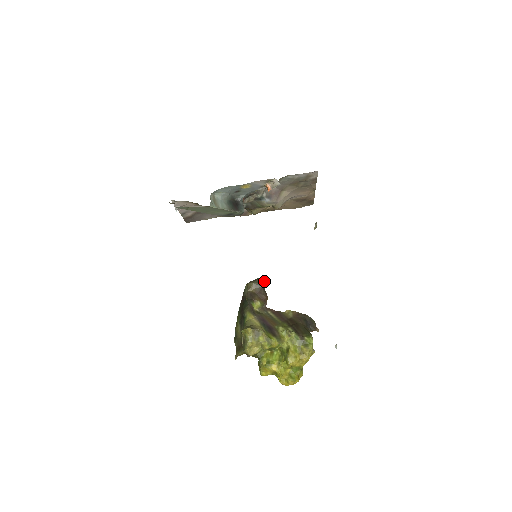
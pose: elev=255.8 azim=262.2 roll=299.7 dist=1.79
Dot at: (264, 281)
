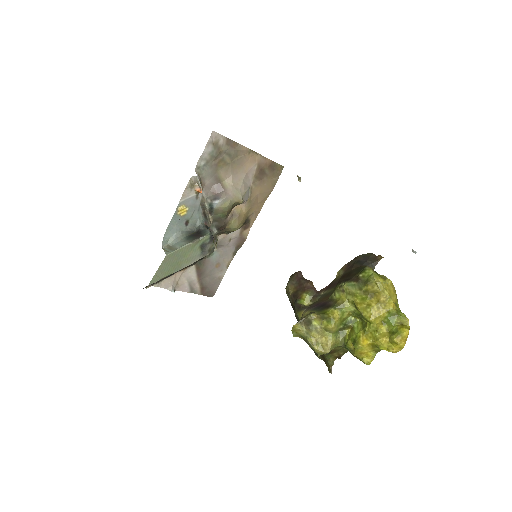
Dot at: (297, 272)
